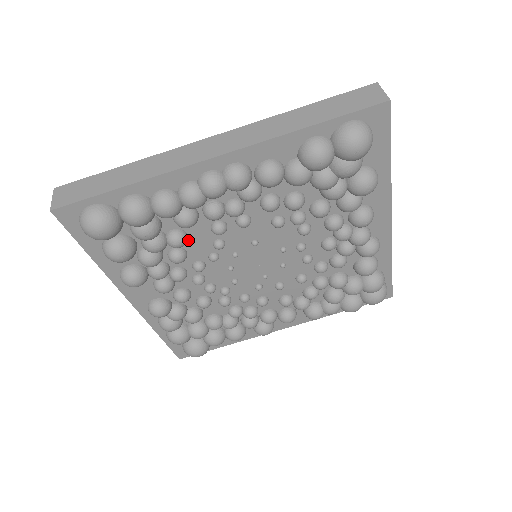
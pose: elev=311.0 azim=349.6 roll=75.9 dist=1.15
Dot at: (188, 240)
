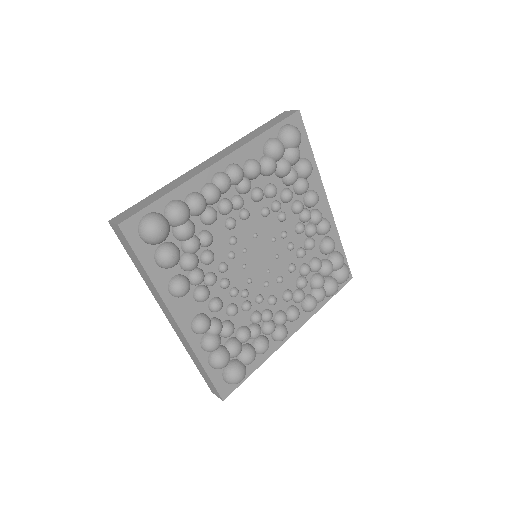
Dot at: (212, 241)
